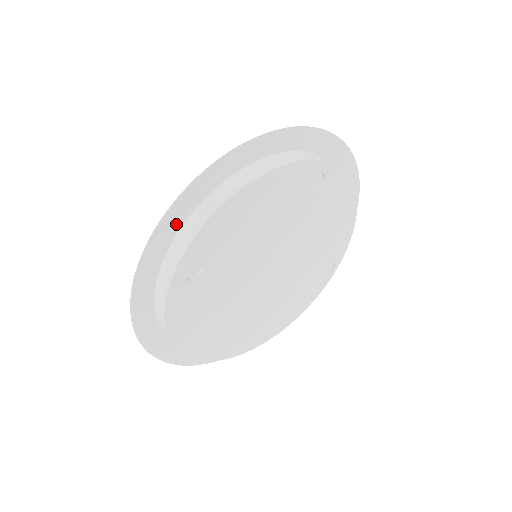
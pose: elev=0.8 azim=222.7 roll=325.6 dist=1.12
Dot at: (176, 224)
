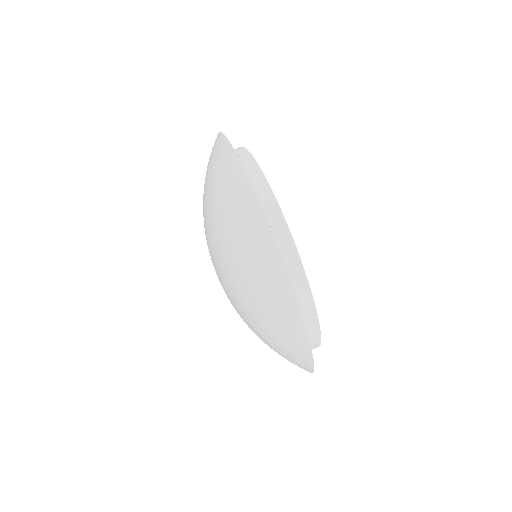
Dot at: occluded
